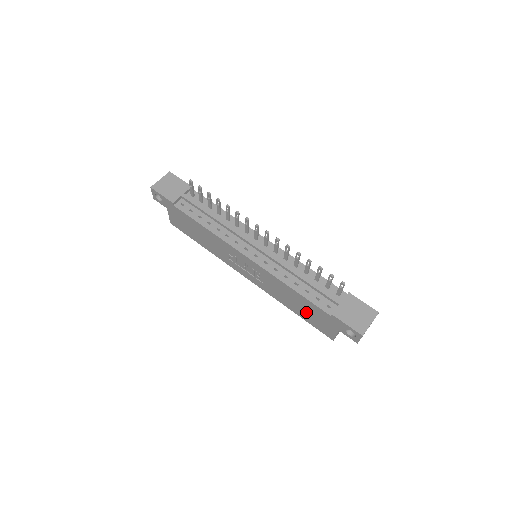
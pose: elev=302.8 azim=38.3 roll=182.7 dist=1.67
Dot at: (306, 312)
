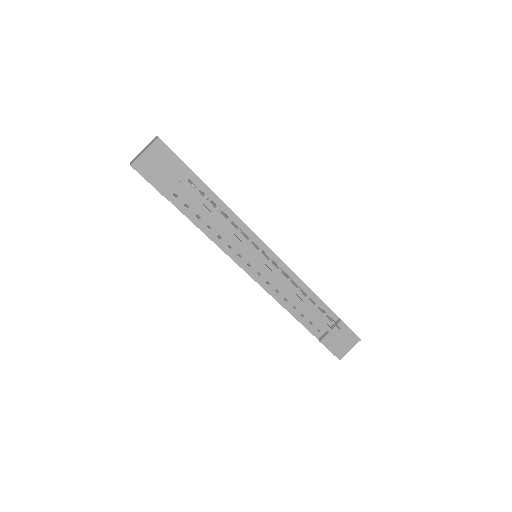
Dot at: occluded
